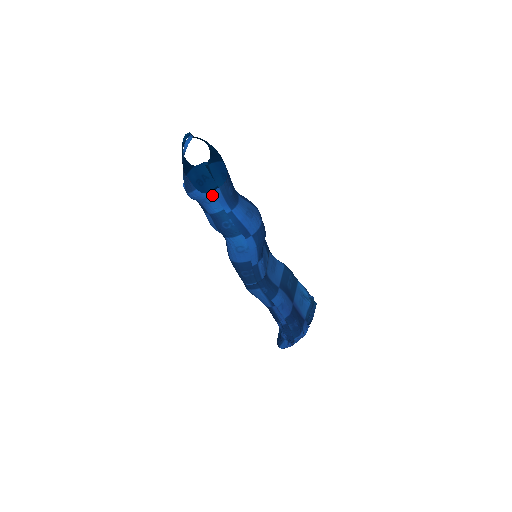
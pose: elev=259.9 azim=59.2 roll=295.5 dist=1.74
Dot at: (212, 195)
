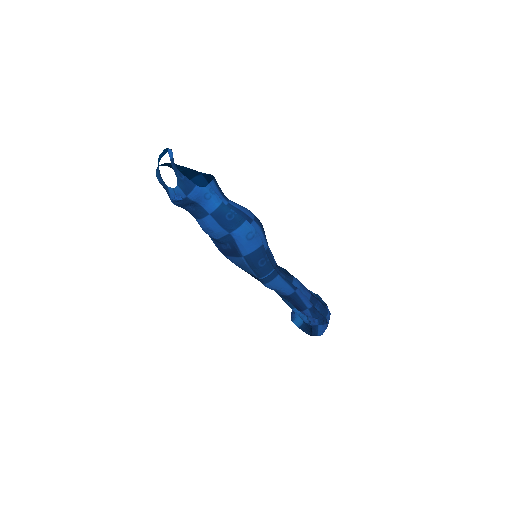
Dot at: (210, 188)
